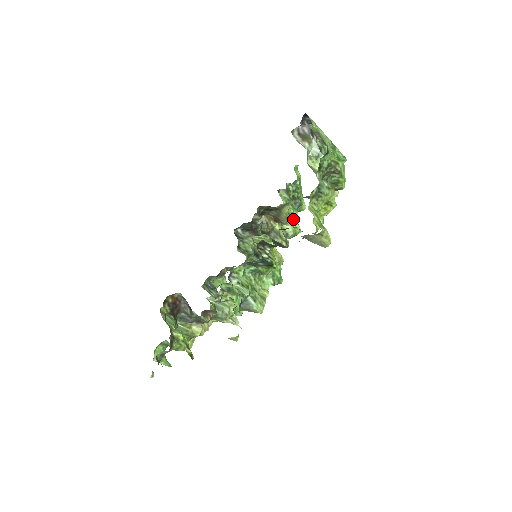
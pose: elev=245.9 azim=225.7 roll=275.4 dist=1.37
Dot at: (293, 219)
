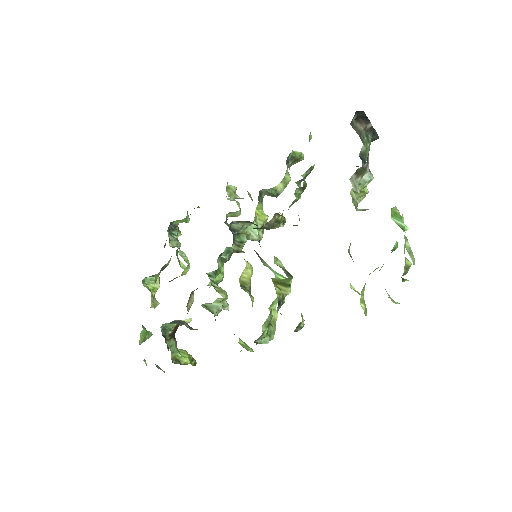
Dot at: occluded
